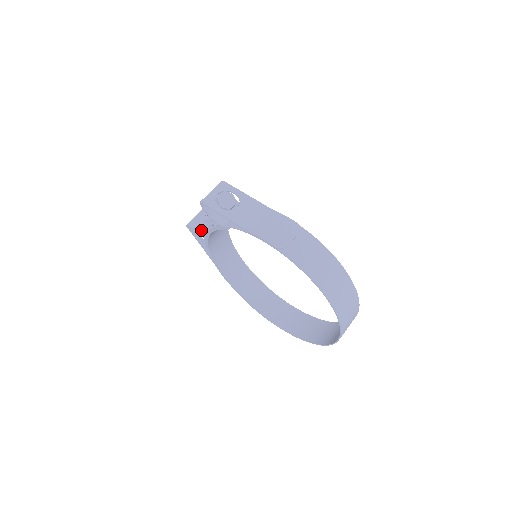
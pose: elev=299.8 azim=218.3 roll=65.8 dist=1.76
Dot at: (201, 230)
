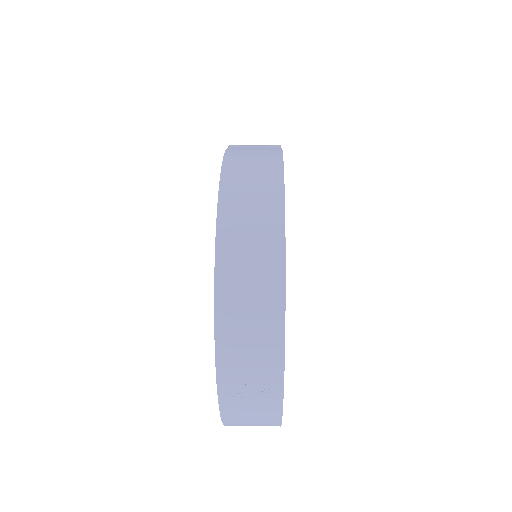
Dot at: occluded
